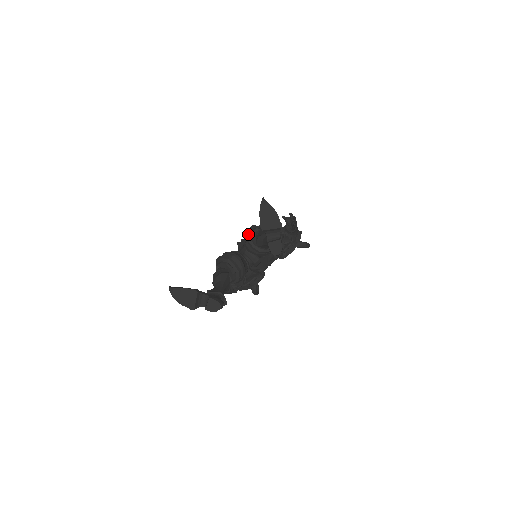
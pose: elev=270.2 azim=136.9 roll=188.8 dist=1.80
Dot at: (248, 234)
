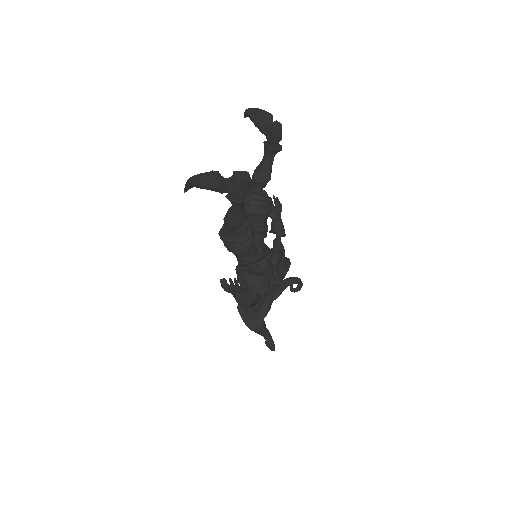
Dot at: occluded
